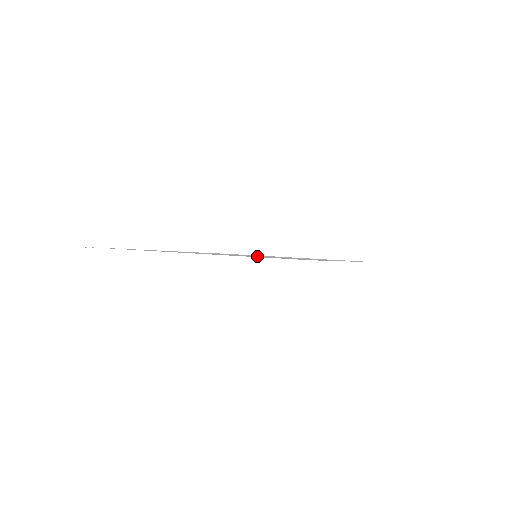
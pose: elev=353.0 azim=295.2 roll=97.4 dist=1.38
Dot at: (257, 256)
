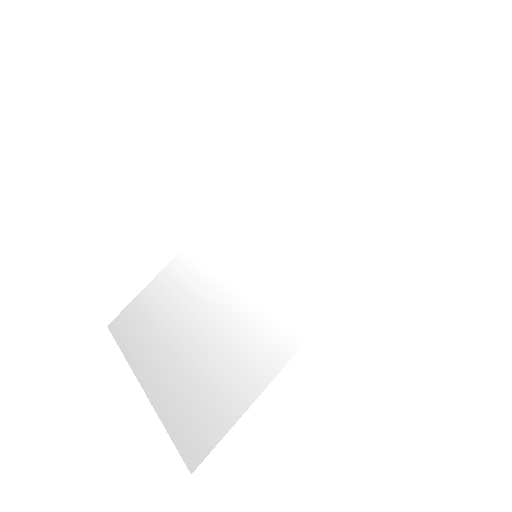
Dot at: (218, 331)
